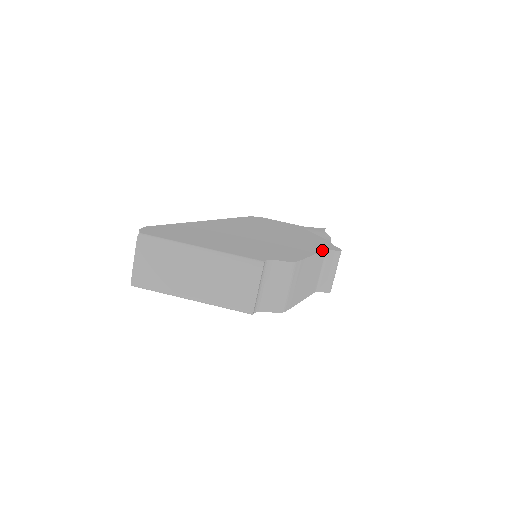
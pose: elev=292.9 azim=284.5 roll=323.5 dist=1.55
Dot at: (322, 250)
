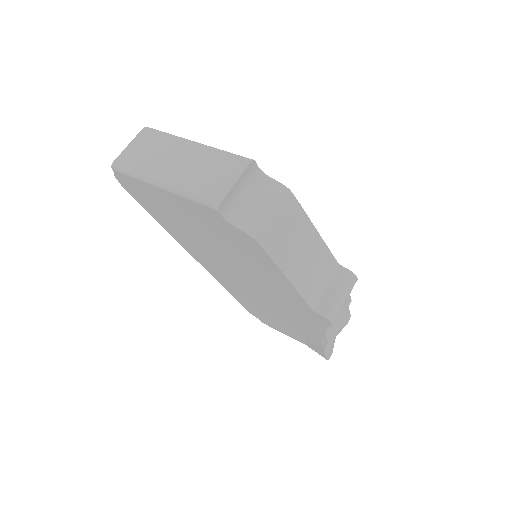
Dot at: (332, 254)
